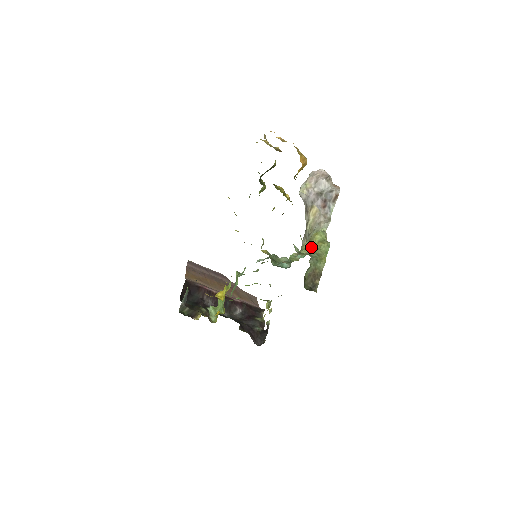
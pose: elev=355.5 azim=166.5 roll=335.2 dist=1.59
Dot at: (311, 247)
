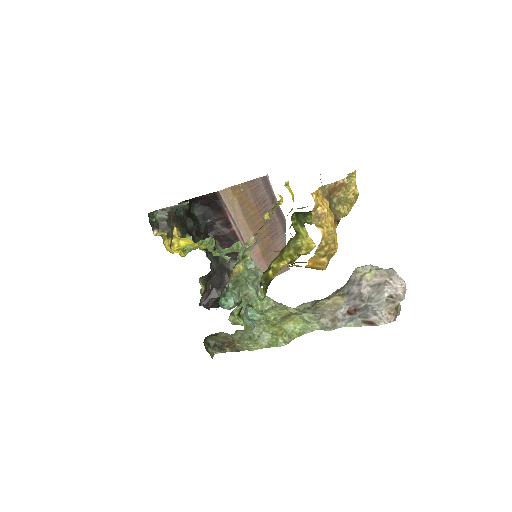
Dot at: (278, 321)
